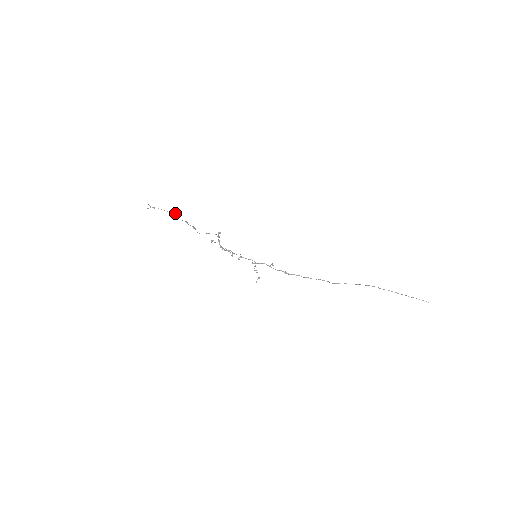
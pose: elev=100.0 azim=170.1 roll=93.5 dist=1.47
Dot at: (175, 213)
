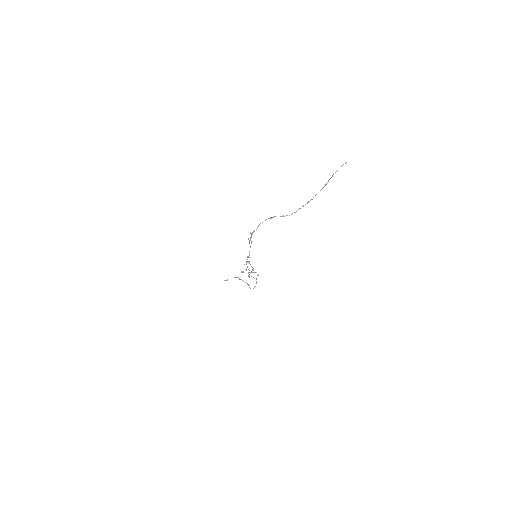
Dot at: (237, 277)
